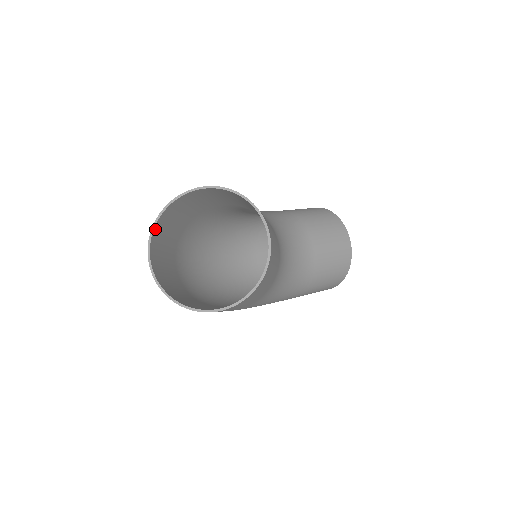
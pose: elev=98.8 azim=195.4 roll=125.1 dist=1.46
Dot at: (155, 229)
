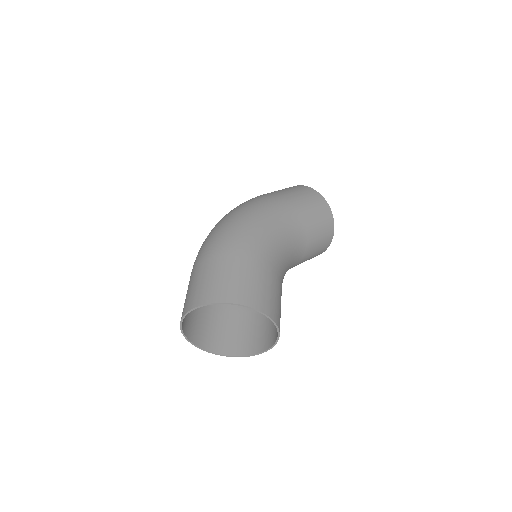
Dot at: (205, 303)
